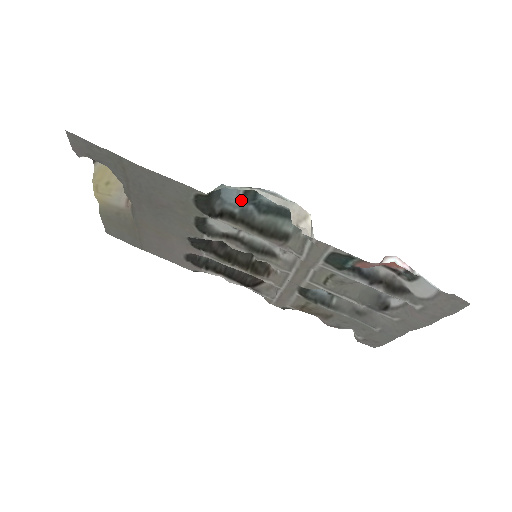
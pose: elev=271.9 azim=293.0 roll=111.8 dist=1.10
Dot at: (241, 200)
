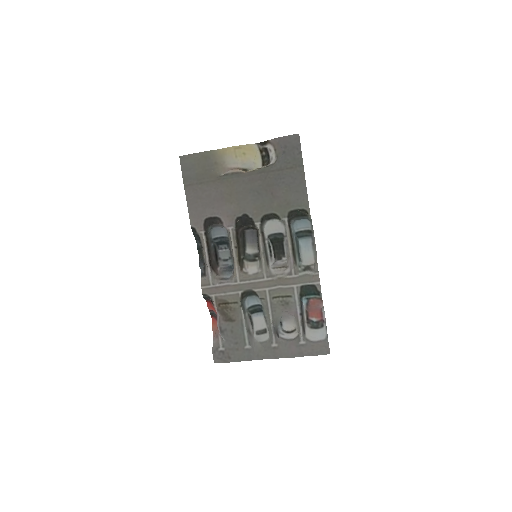
Dot at: (297, 231)
